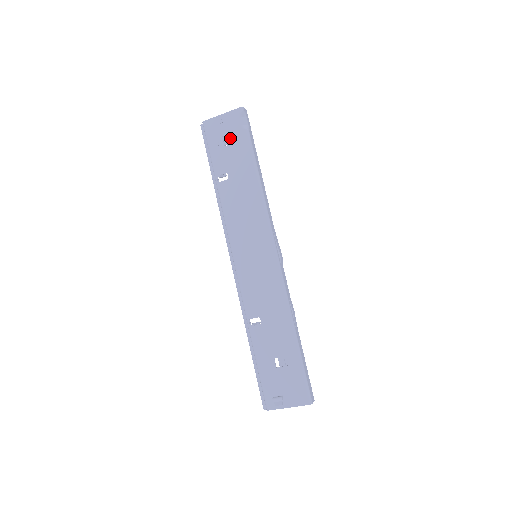
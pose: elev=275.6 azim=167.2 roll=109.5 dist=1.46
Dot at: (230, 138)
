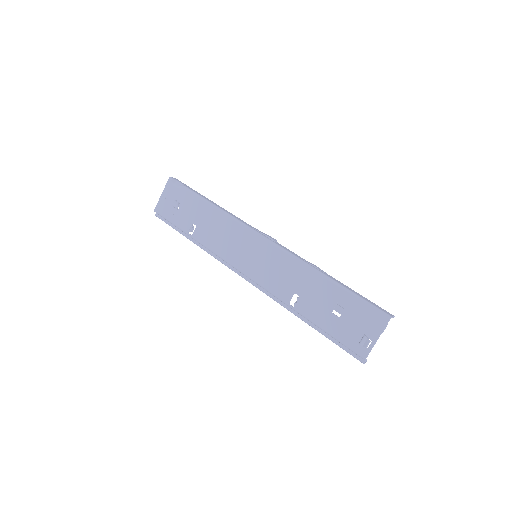
Dot at: occluded
